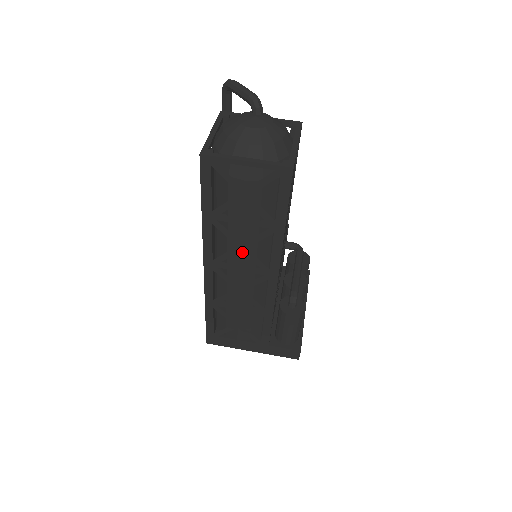
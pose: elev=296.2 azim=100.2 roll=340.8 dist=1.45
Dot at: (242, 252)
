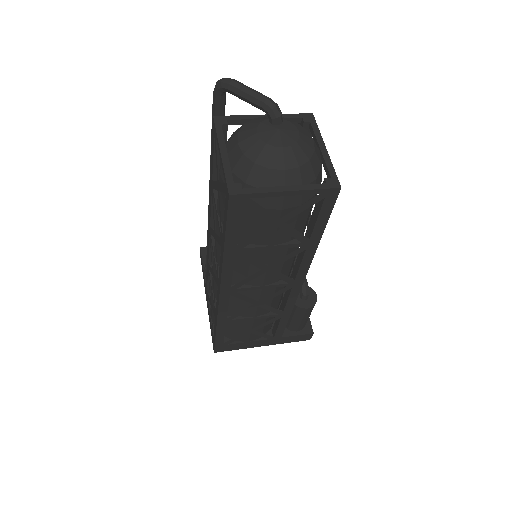
Dot at: (266, 273)
